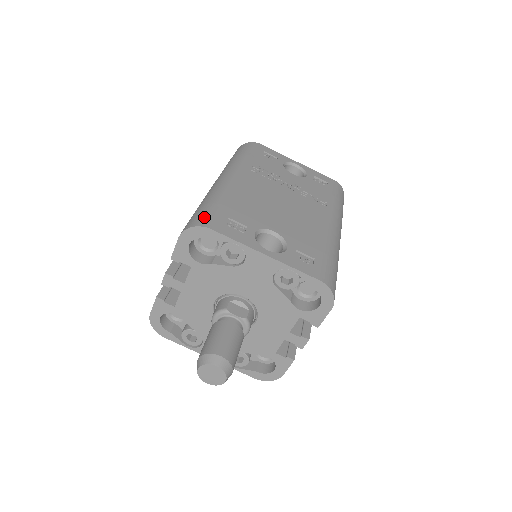
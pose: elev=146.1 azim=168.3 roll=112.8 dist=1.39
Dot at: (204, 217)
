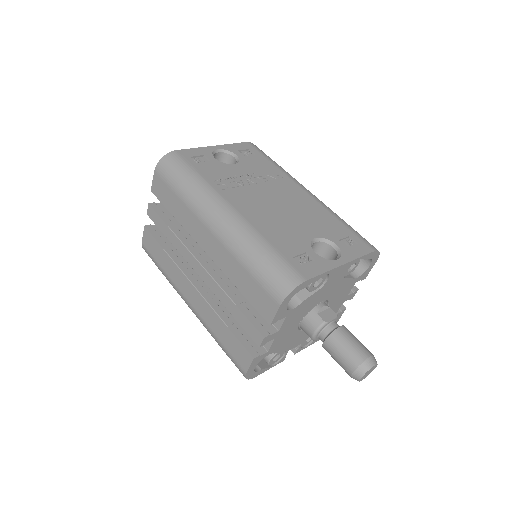
Dot at: (286, 274)
